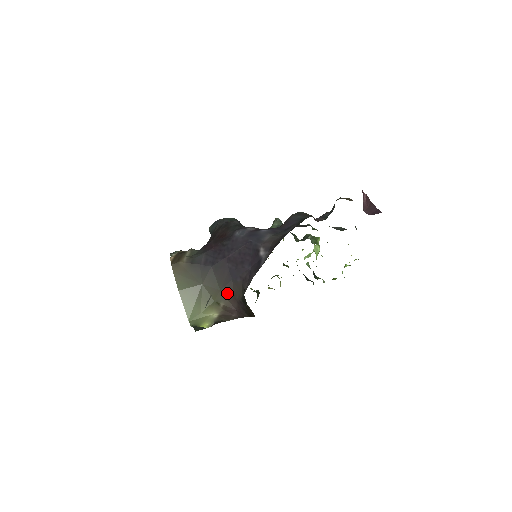
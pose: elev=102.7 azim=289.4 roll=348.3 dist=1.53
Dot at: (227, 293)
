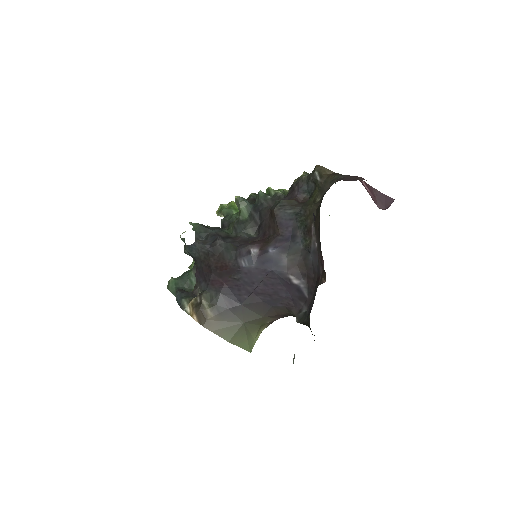
Dot at: (271, 316)
